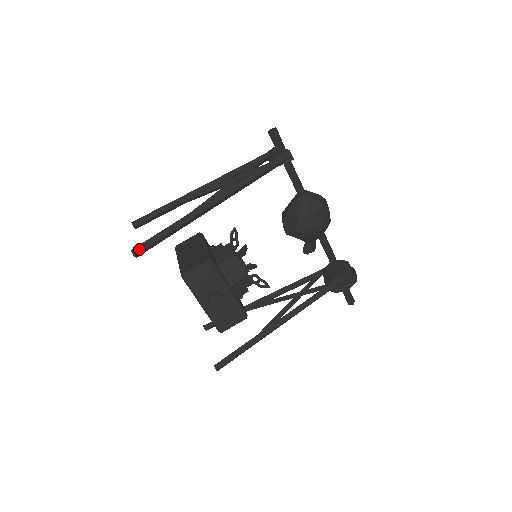
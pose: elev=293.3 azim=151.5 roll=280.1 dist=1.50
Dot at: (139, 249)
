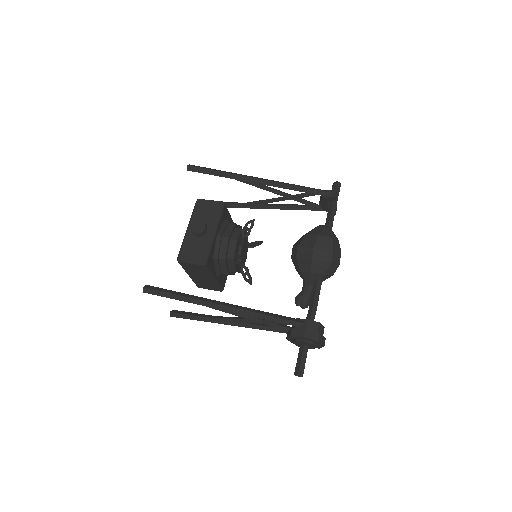
Dot at: (194, 166)
